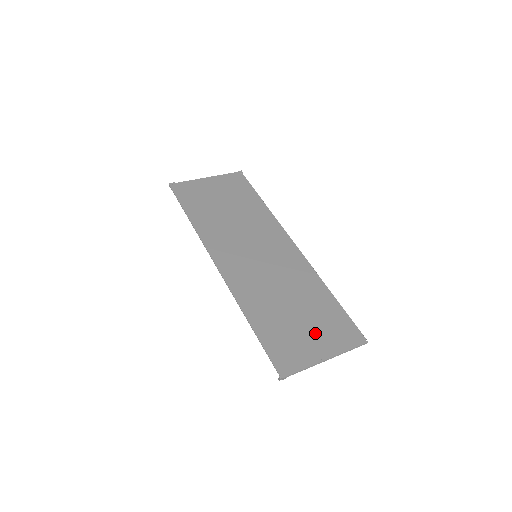
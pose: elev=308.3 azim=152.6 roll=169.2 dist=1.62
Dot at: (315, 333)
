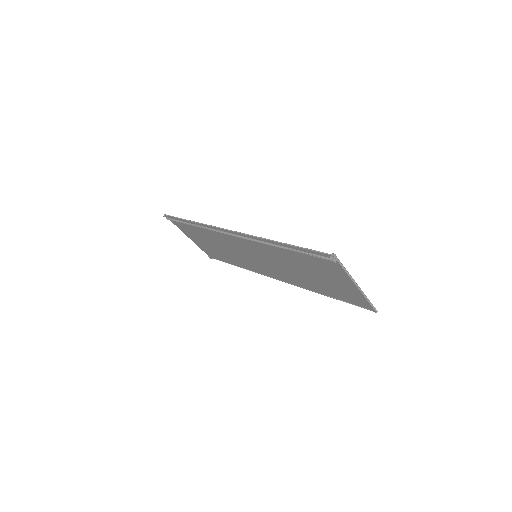
Dot at: (335, 281)
